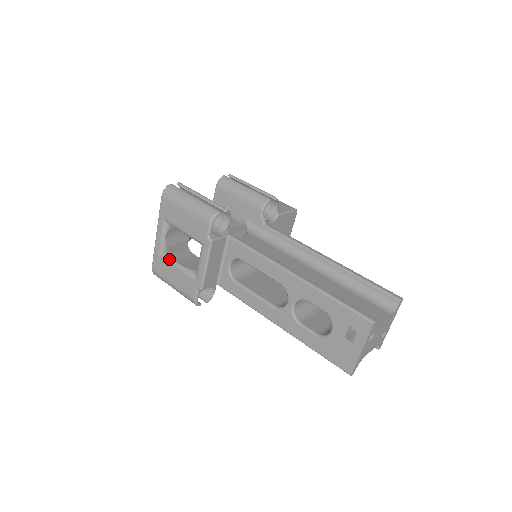
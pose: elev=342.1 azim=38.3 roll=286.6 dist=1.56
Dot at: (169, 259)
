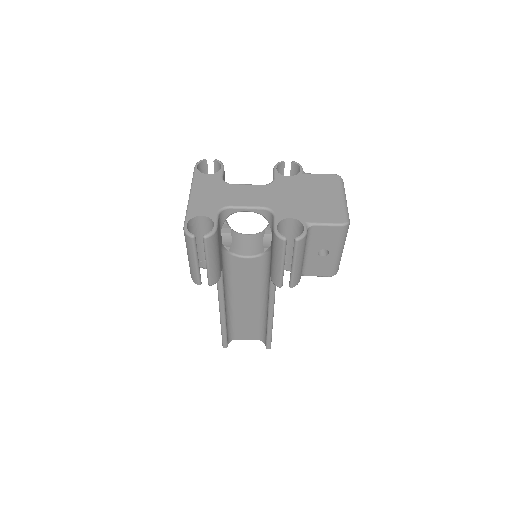
Dot at: occluded
